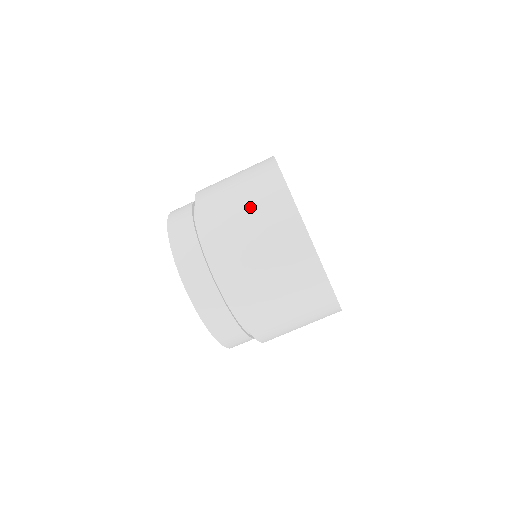
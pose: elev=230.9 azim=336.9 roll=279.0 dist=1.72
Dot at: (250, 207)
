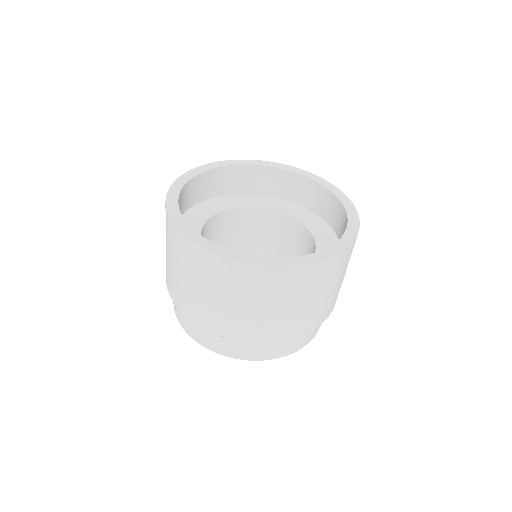
Dot at: (168, 250)
